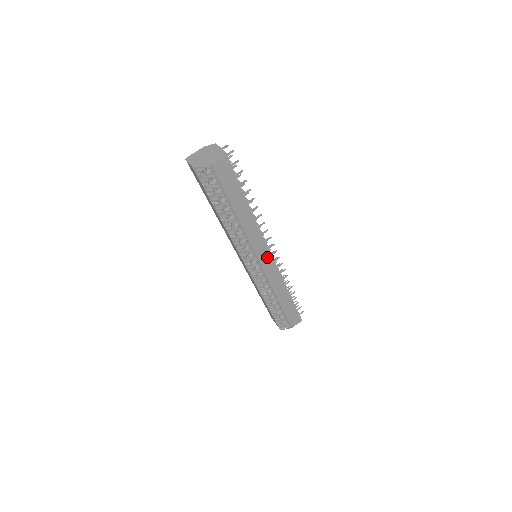
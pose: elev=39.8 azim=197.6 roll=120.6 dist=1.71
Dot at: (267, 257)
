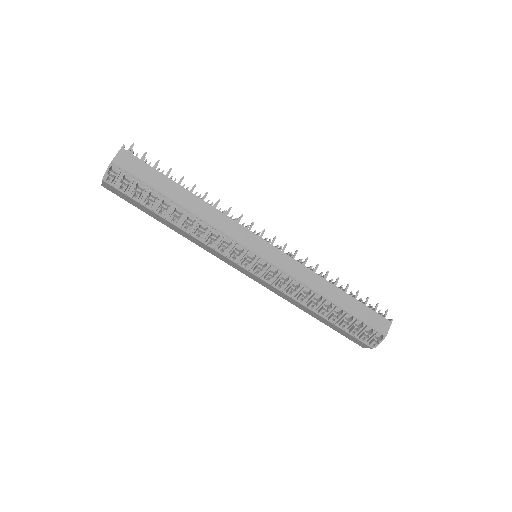
Dot at: (263, 244)
